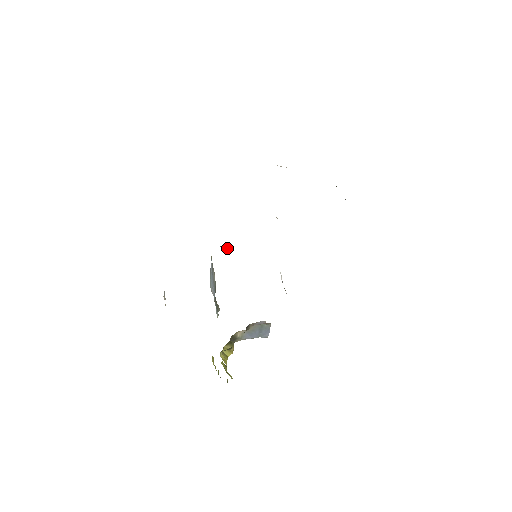
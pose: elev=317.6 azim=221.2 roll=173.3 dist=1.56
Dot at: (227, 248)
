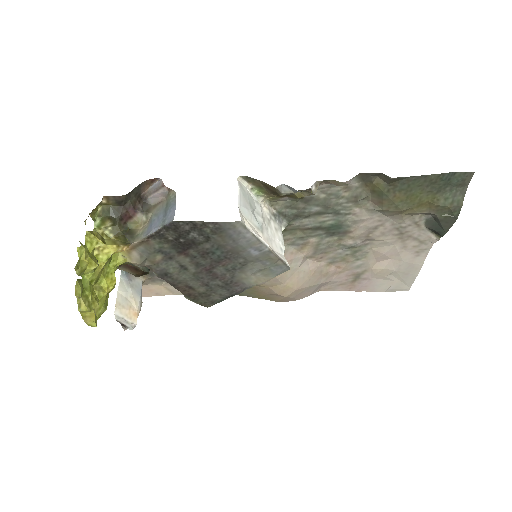
Dot at: occluded
